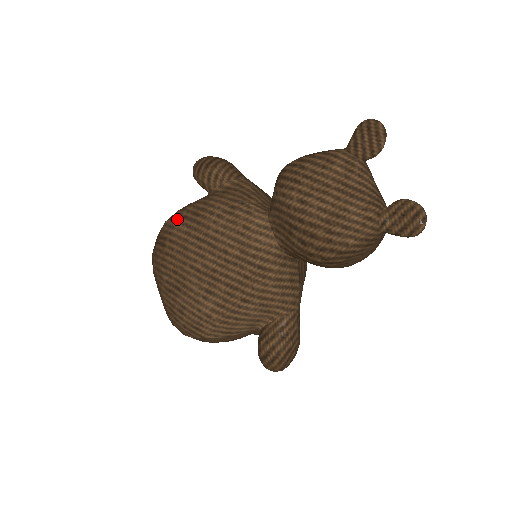
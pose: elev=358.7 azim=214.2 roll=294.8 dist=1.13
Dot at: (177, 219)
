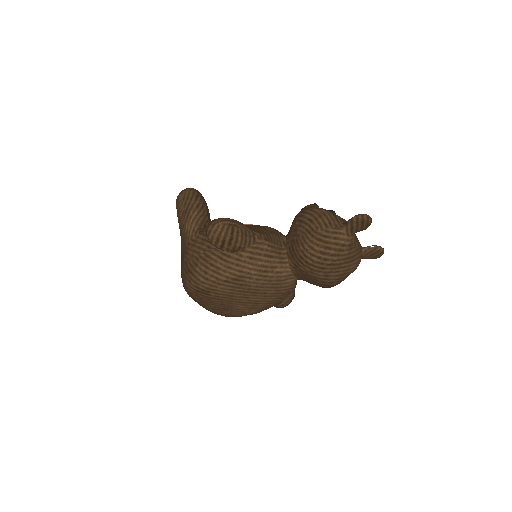
Dot at: (218, 282)
